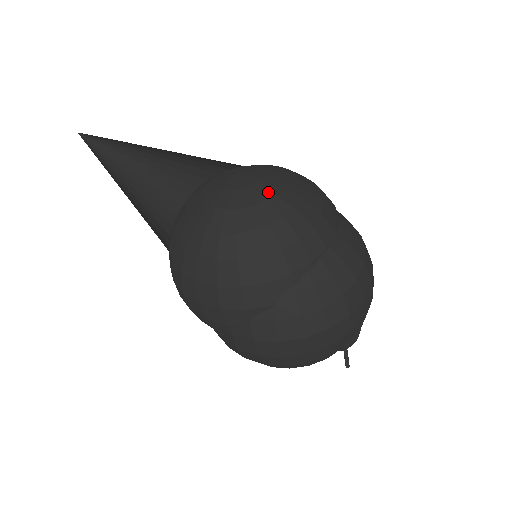
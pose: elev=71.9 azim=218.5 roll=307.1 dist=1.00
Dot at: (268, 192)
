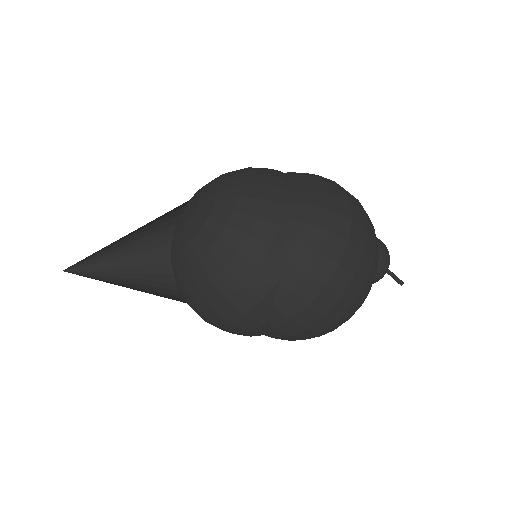
Dot at: (211, 202)
